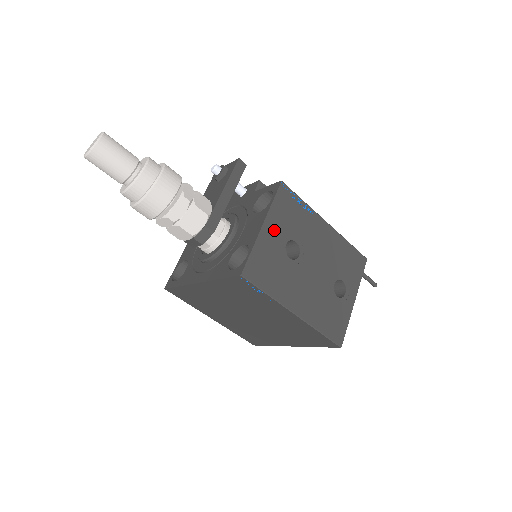
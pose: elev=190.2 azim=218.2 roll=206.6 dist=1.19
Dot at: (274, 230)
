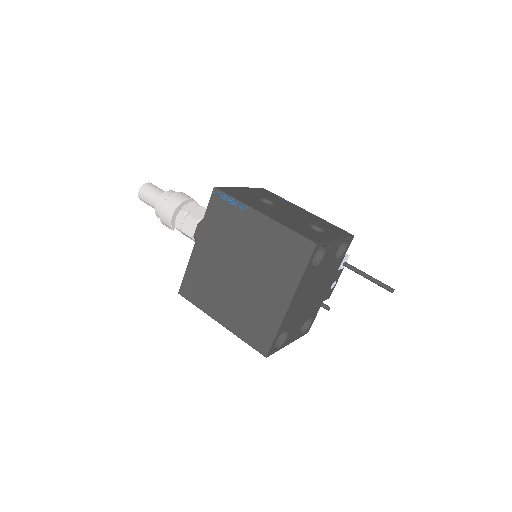
Dot at: (251, 192)
